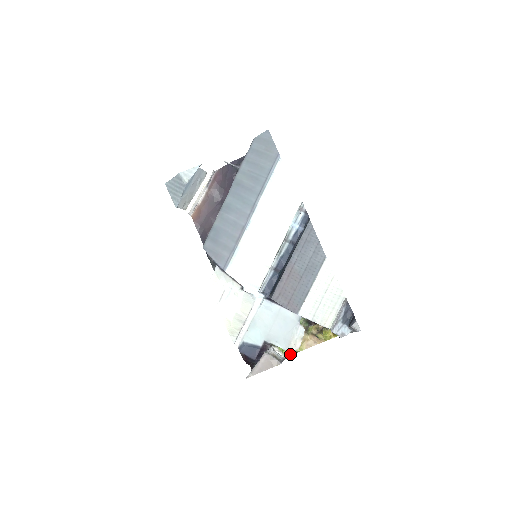
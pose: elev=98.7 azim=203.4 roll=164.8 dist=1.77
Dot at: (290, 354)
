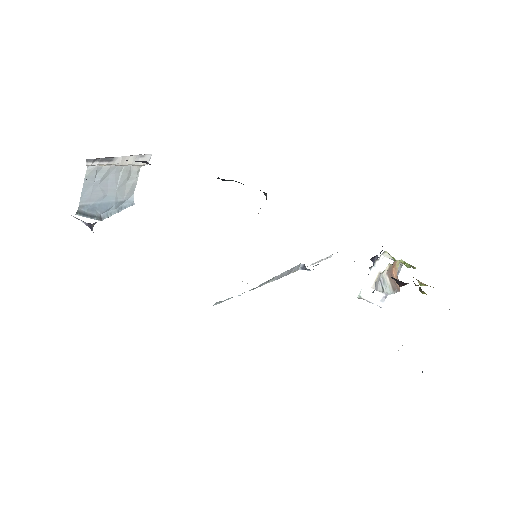
Dot at: occluded
